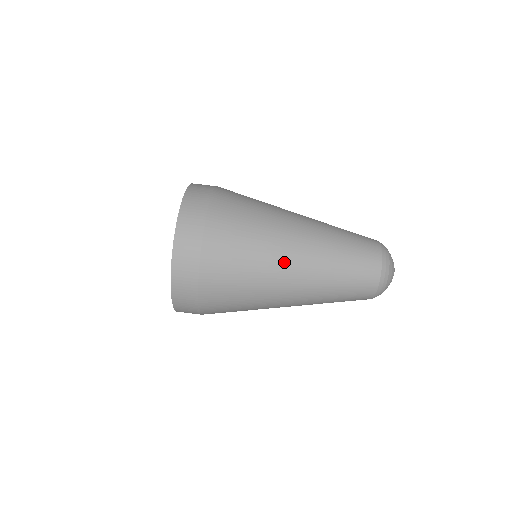
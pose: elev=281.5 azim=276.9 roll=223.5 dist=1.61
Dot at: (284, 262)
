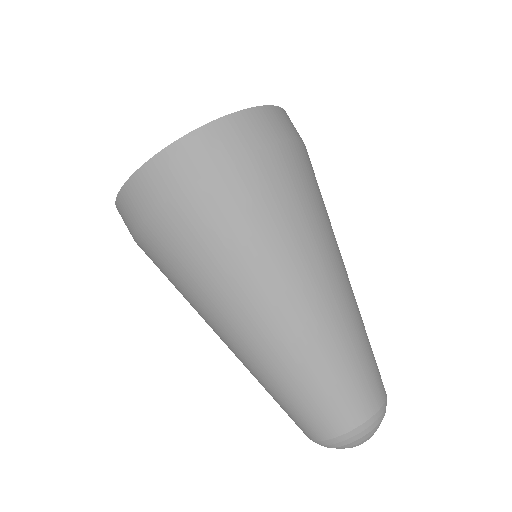
Dot at: (242, 313)
